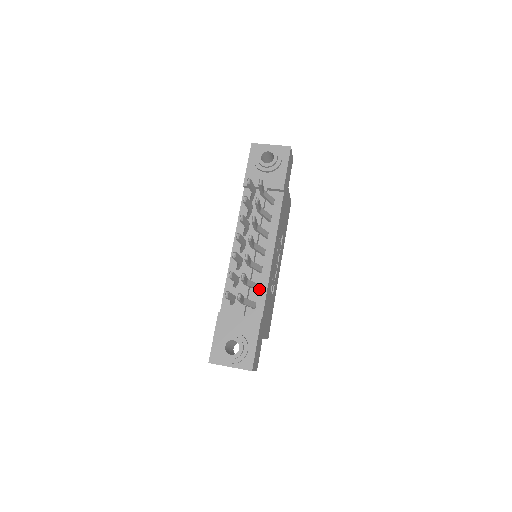
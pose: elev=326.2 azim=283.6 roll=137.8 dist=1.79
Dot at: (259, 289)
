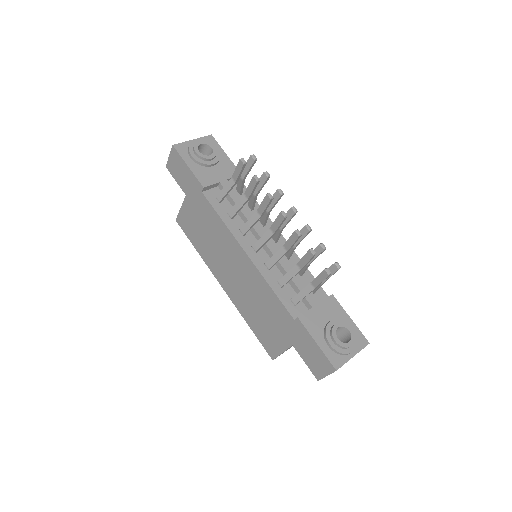
Dot at: occluded
